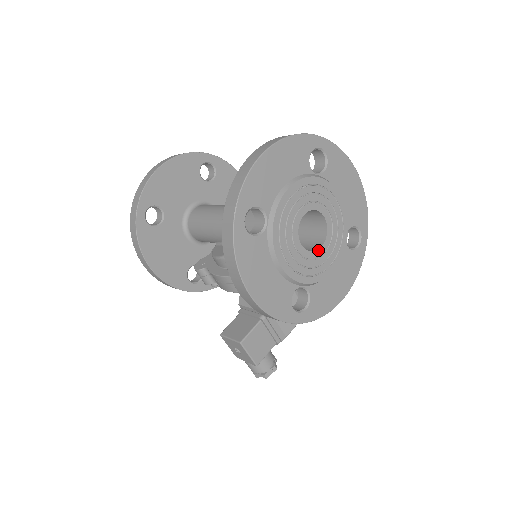
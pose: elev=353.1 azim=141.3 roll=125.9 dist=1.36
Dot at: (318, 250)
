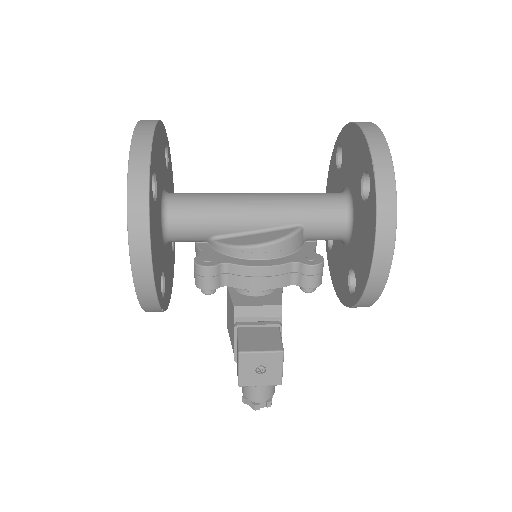
Dot at: occluded
